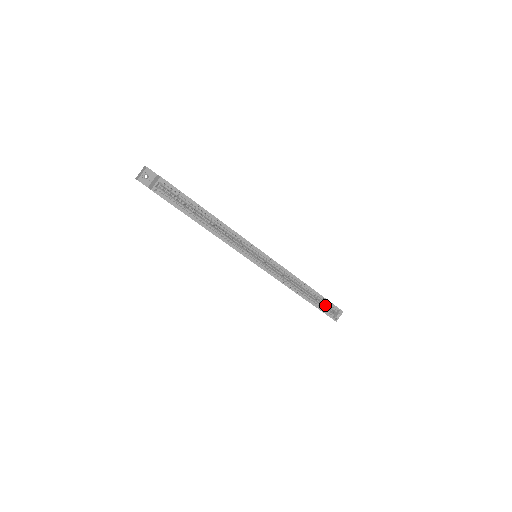
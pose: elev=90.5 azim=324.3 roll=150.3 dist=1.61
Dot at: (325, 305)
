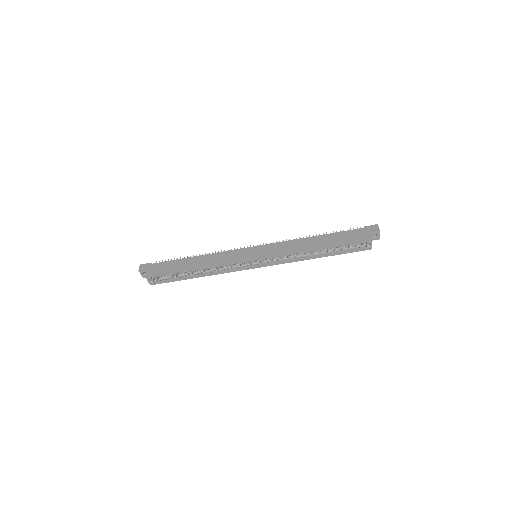
Dot at: occluded
